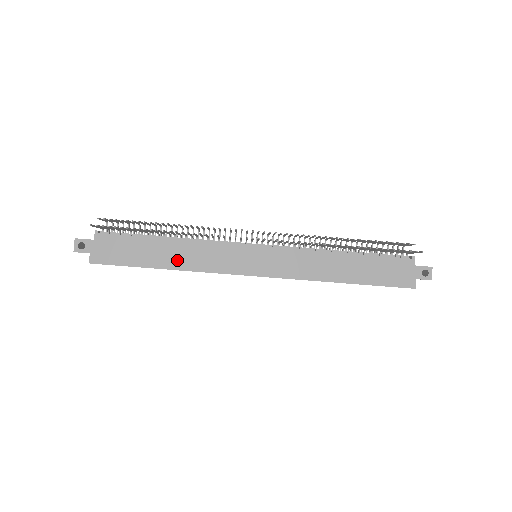
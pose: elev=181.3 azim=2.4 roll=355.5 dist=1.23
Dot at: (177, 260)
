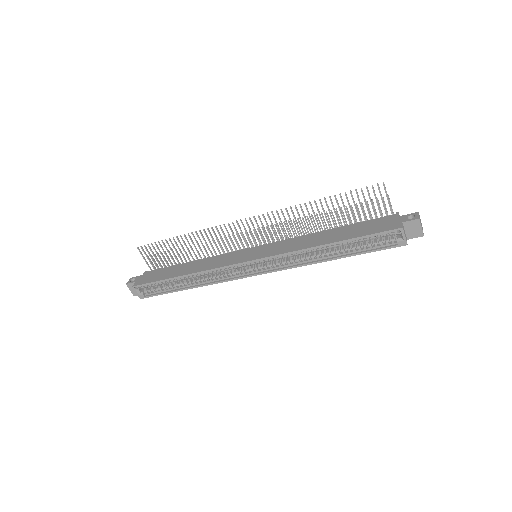
Dot at: (193, 269)
